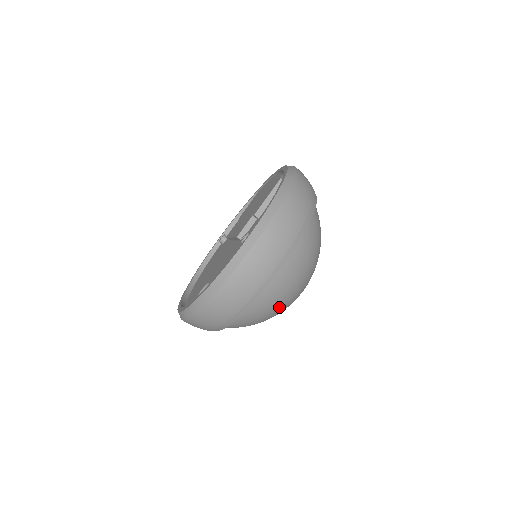
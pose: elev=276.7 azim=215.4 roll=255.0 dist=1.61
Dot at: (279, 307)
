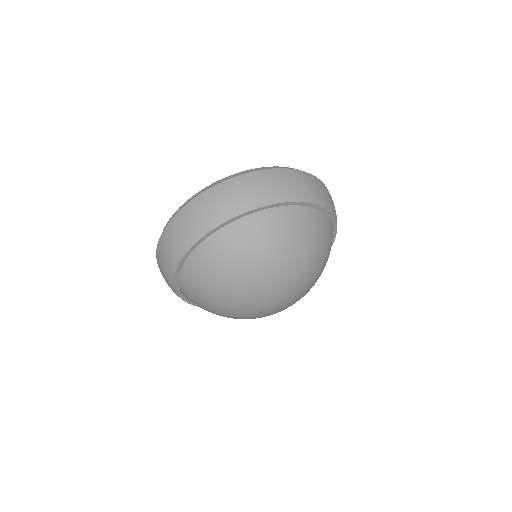
Dot at: (239, 267)
